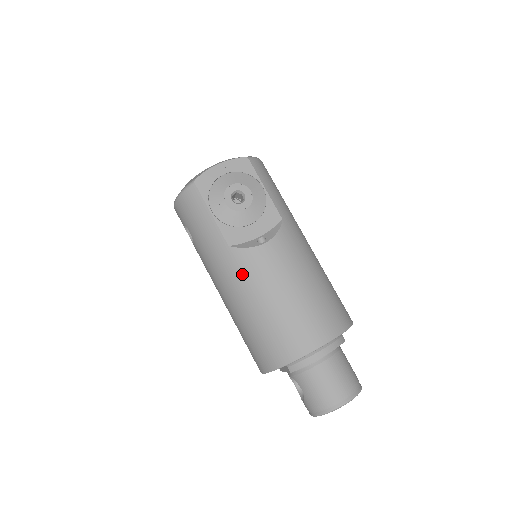
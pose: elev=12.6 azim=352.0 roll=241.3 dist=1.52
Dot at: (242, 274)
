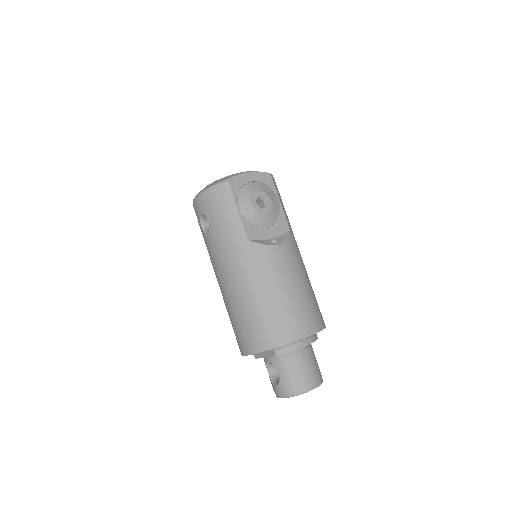
Dot at: (255, 265)
